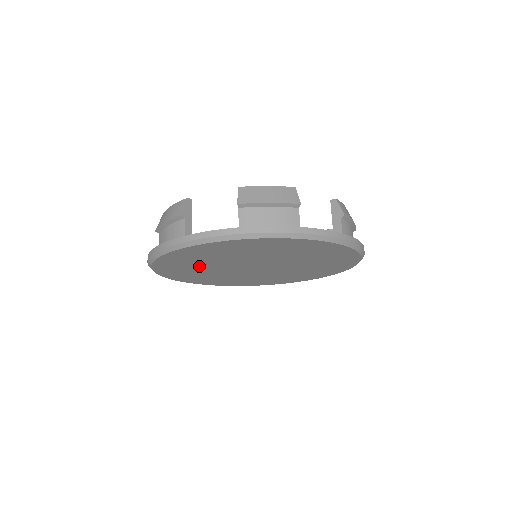
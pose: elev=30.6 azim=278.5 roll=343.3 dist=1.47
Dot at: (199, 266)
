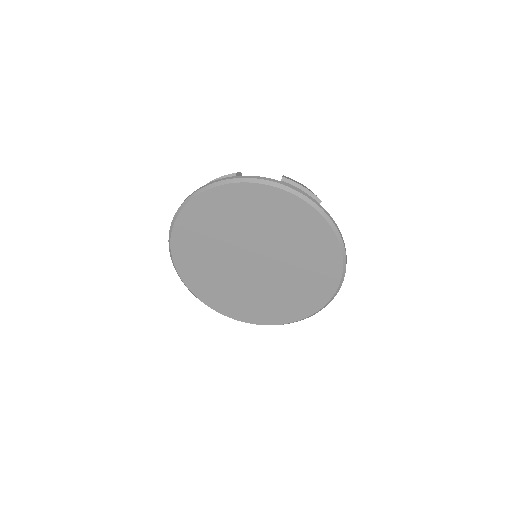
Dot at: (215, 232)
